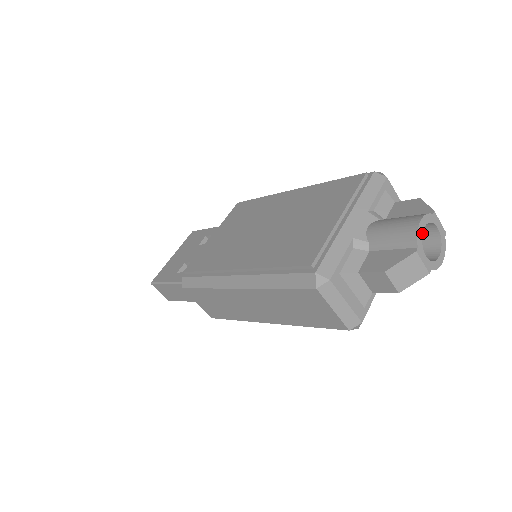
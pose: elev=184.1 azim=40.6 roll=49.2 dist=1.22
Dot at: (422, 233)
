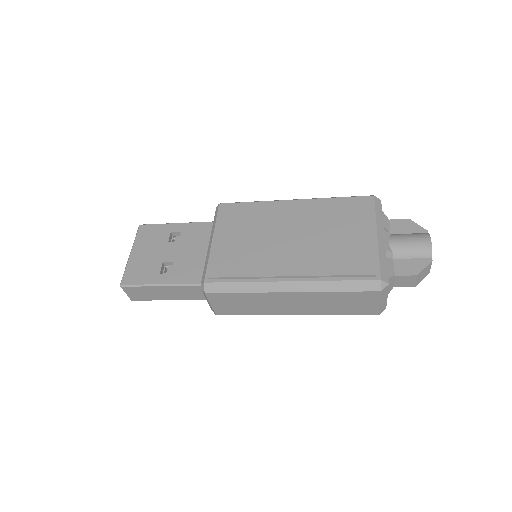
Dot at: (431, 248)
